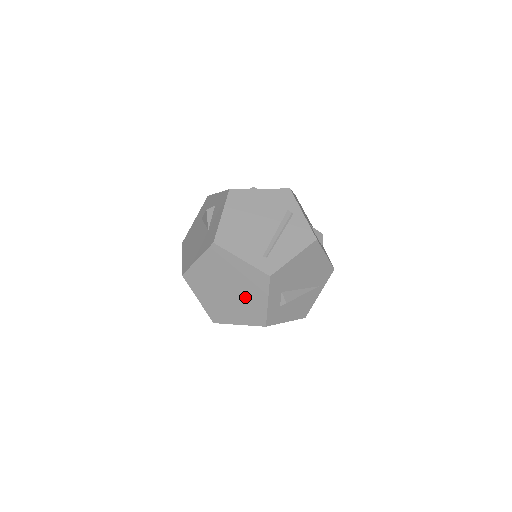
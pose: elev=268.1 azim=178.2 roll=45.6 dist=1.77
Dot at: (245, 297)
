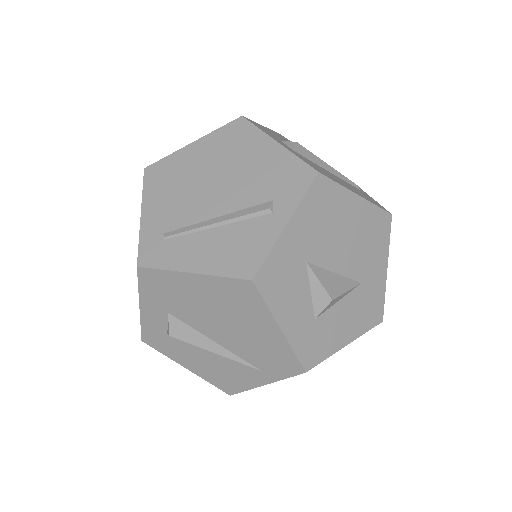
Dot at: occluded
